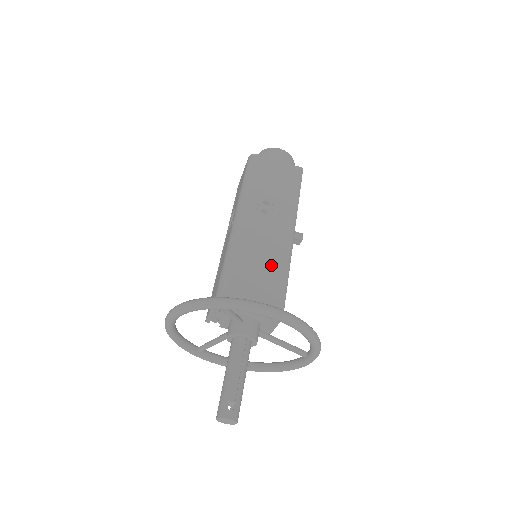
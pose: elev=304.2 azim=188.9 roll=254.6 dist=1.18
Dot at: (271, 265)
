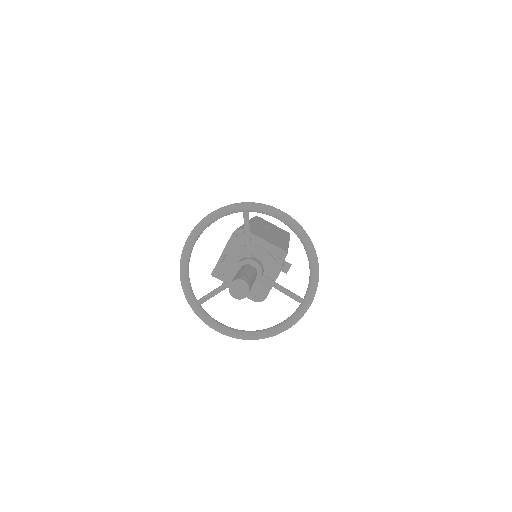
Dot at: (275, 239)
